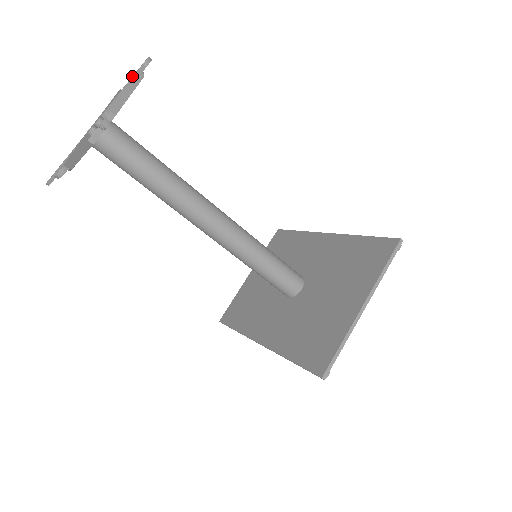
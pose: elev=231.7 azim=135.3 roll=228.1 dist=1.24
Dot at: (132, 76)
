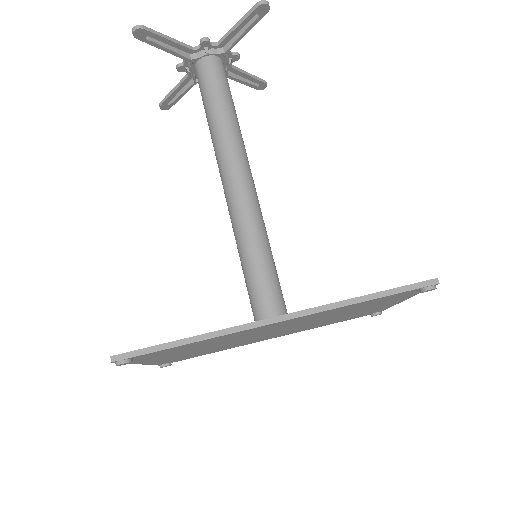
Dot at: occluded
